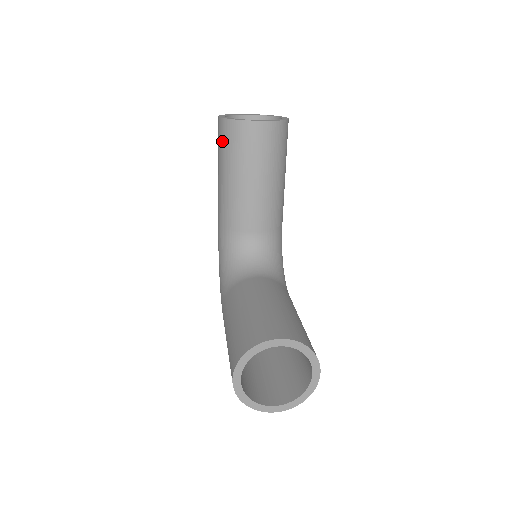
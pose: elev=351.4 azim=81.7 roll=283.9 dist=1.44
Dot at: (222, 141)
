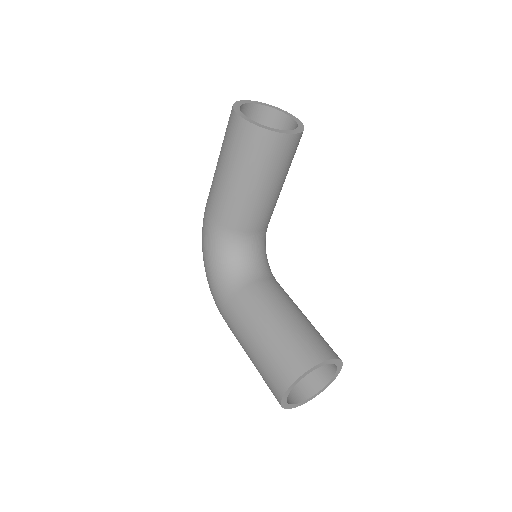
Dot at: (241, 144)
